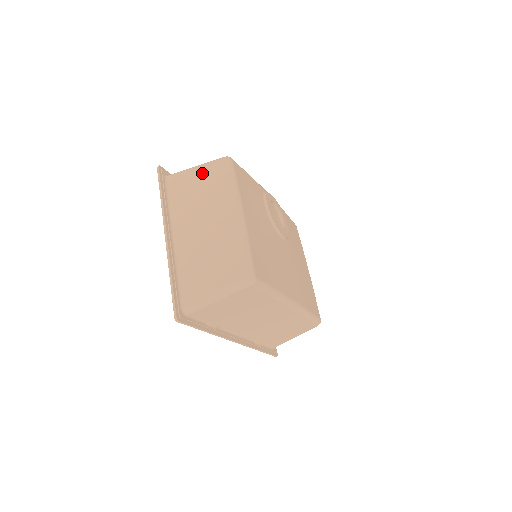
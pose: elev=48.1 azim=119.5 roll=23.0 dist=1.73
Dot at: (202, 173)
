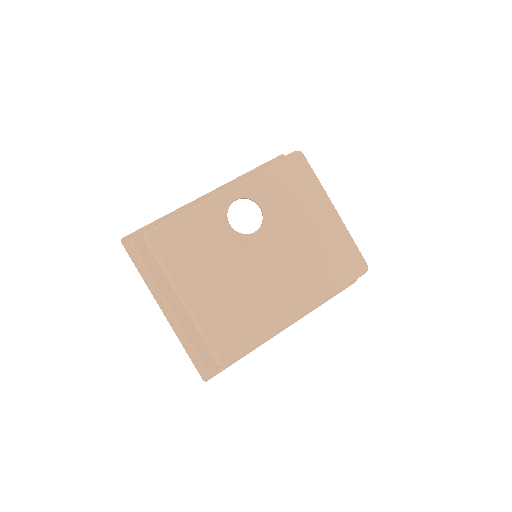
Dot at: (143, 250)
